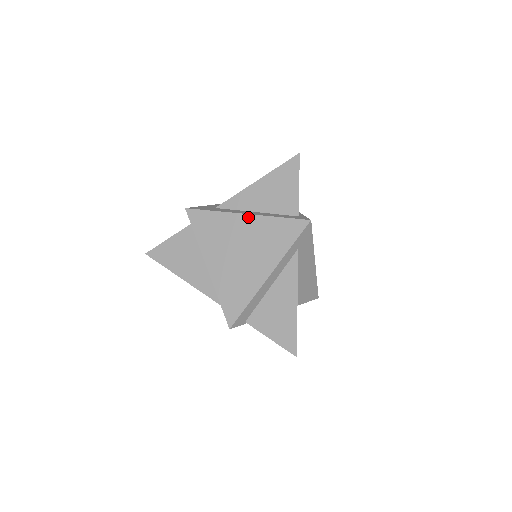
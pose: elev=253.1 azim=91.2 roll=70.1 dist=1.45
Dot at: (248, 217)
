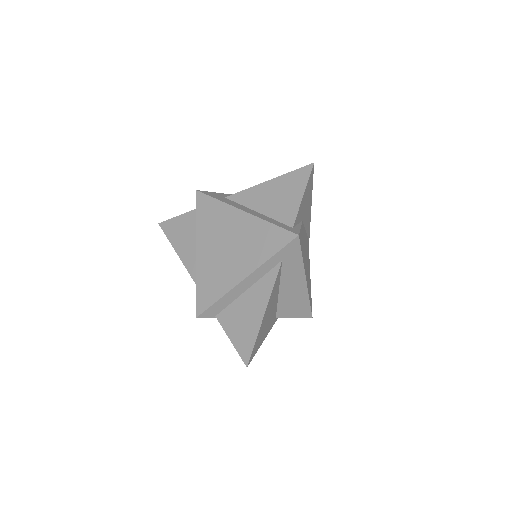
Dot at: (245, 215)
